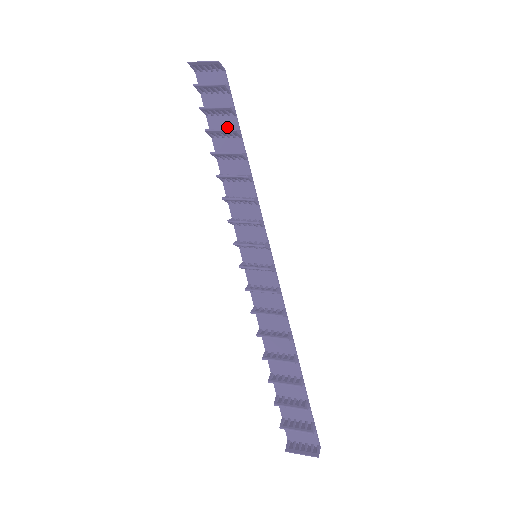
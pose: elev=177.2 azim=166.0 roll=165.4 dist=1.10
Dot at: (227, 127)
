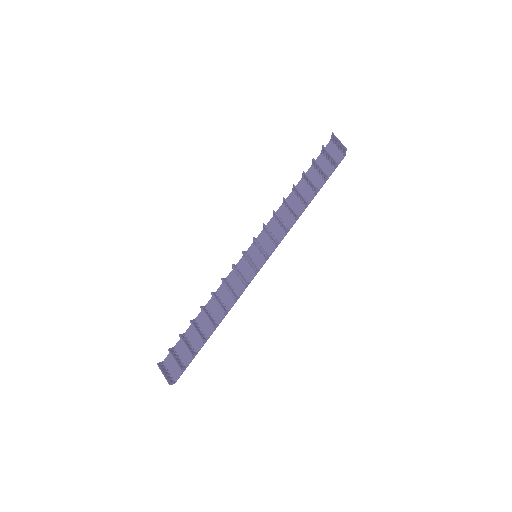
Dot at: (315, 182)
